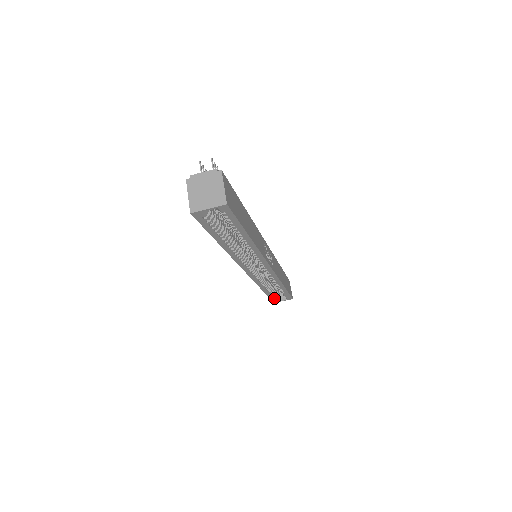
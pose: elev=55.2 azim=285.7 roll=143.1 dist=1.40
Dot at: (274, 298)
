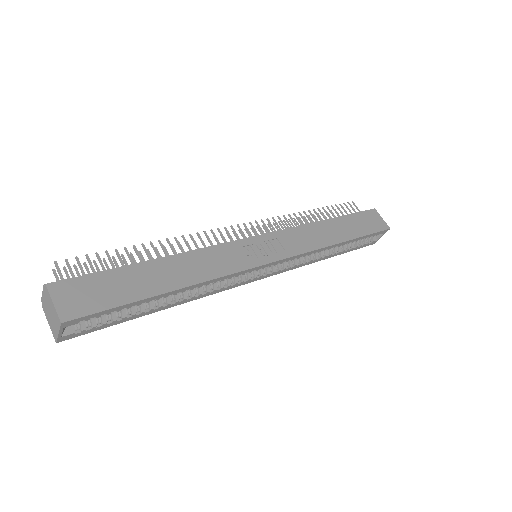
Dot at: (362, 245)
